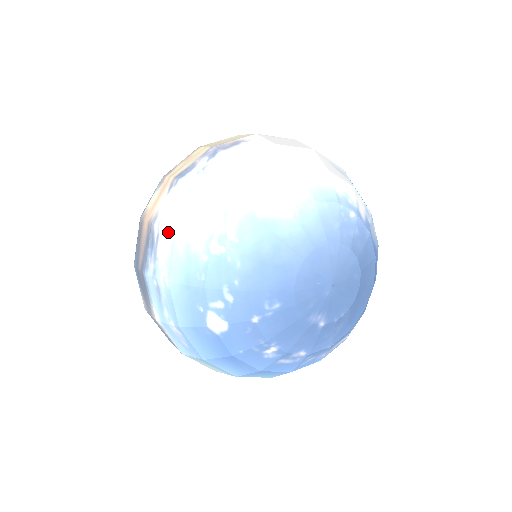
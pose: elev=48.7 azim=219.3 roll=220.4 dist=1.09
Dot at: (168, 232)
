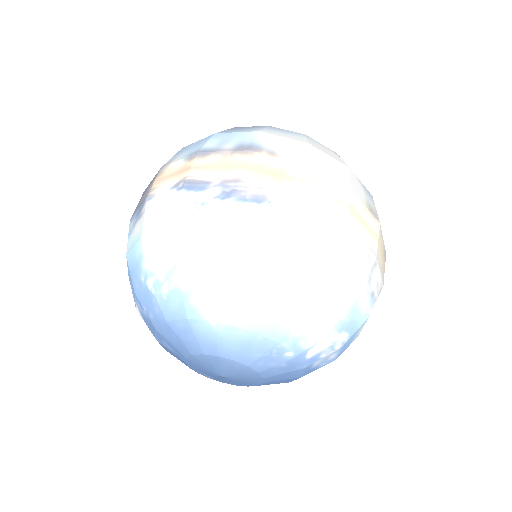
Dot at: (142, 226)
